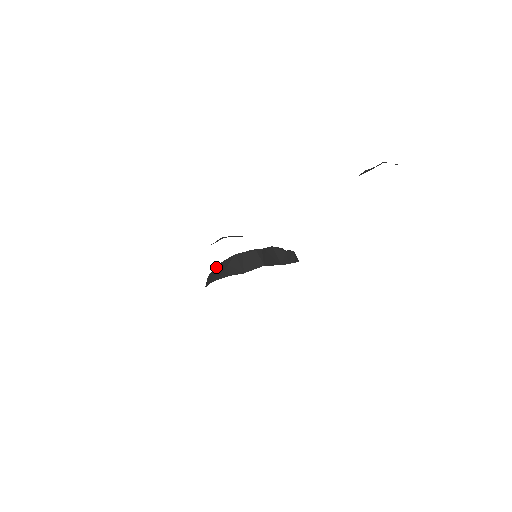
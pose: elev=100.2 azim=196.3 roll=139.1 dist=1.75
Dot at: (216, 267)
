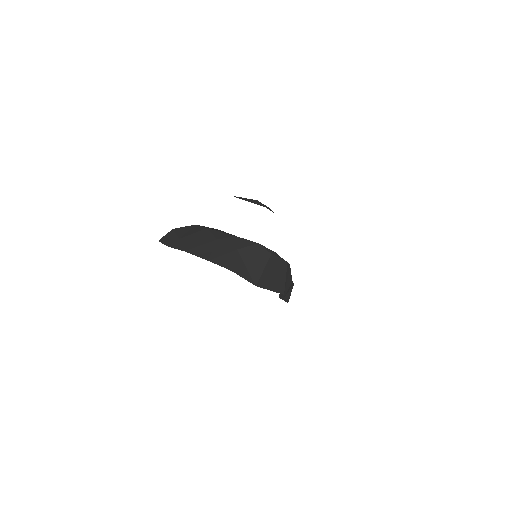
Dot at: (208, 232)
